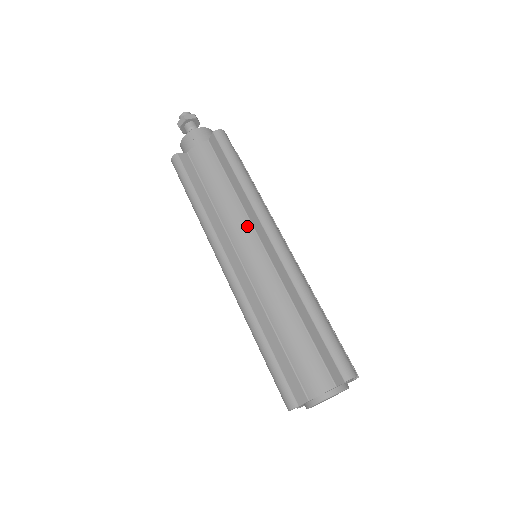
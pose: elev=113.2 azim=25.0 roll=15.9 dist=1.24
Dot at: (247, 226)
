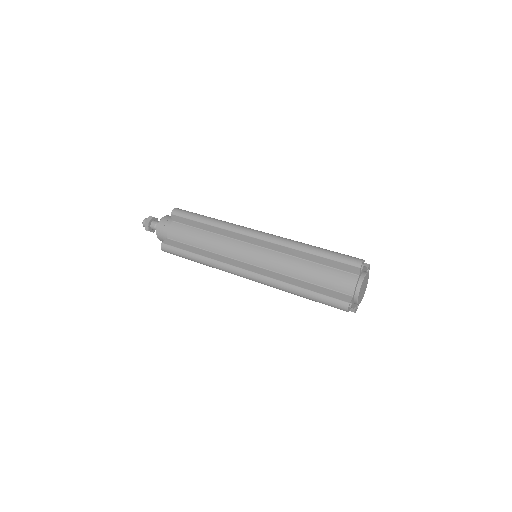
Dot at: (236, 243)
